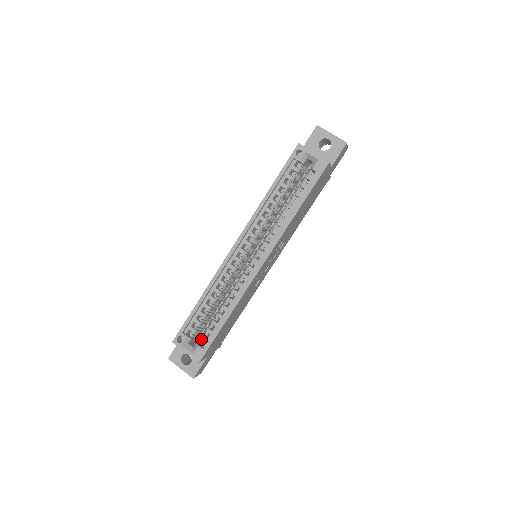
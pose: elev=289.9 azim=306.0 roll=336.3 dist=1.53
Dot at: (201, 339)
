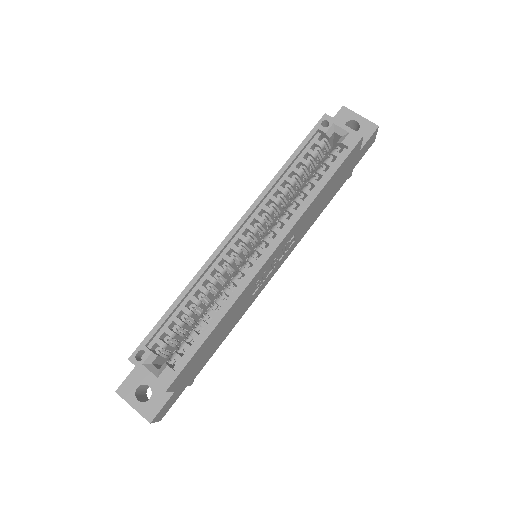
Dot at: (172, 358)
